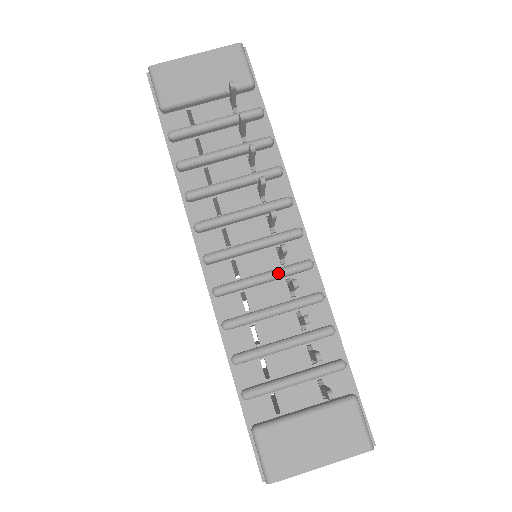
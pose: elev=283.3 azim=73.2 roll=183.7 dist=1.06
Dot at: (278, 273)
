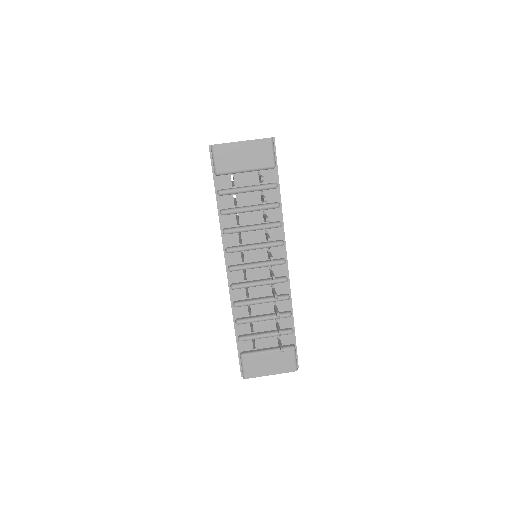
Dot at: (268, 283)
